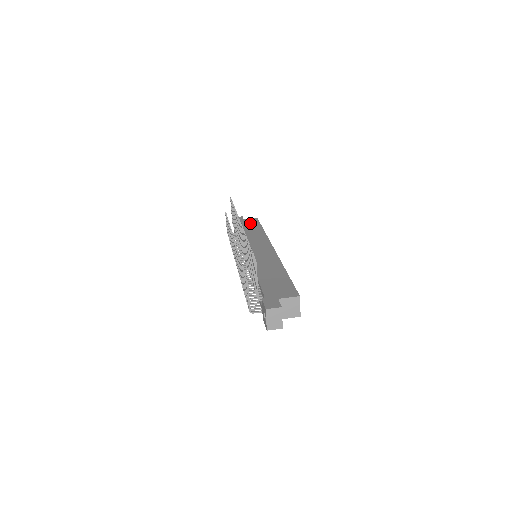
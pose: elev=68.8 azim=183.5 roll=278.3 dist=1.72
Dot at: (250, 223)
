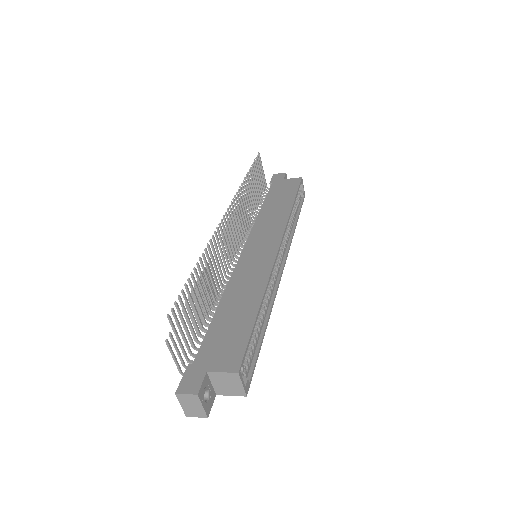
Dot at: (285, 188)
